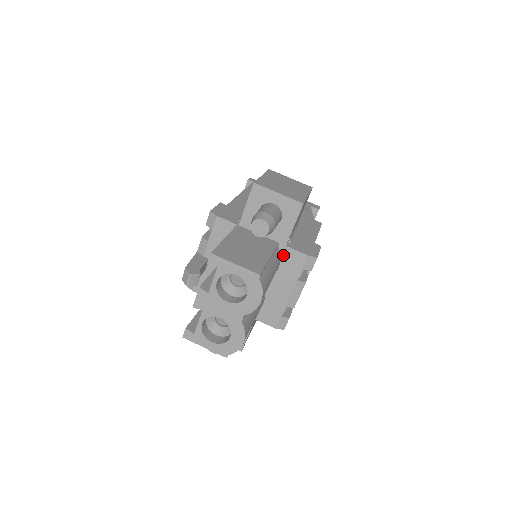
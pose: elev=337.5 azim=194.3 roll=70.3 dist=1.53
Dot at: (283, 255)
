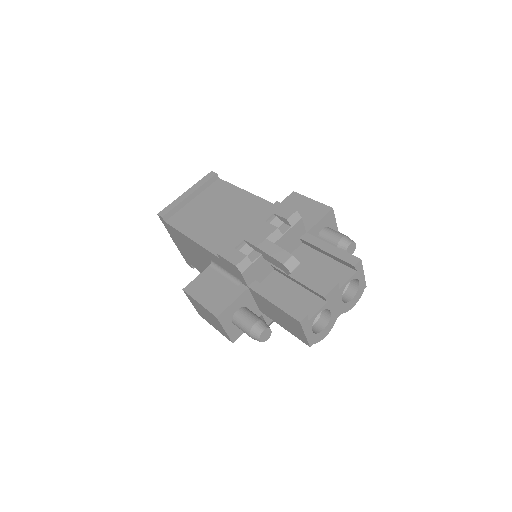
Dot at: occluded
